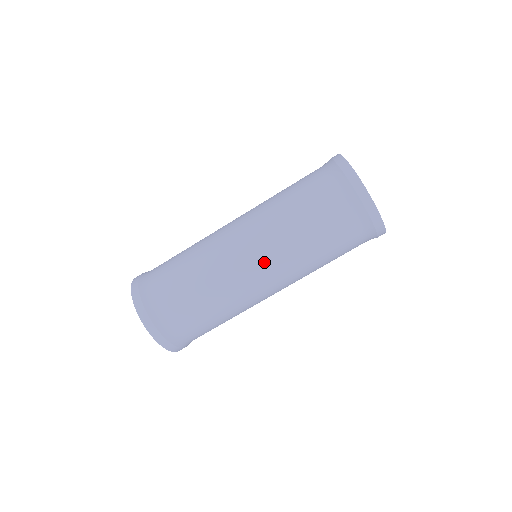
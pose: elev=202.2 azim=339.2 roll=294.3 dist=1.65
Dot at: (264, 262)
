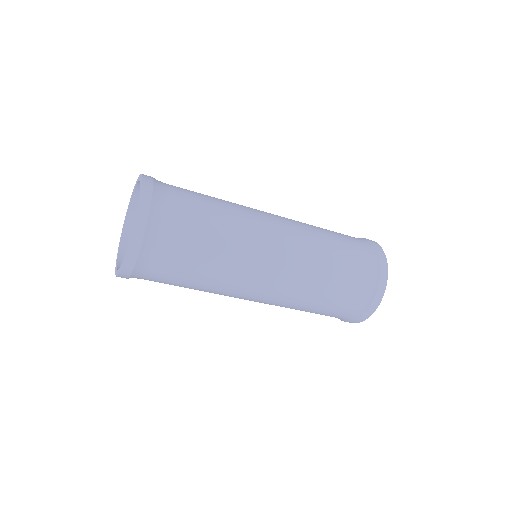
Dot at: (286, 233)
